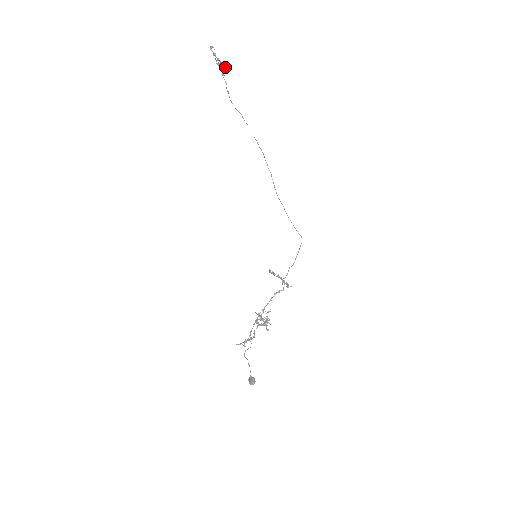
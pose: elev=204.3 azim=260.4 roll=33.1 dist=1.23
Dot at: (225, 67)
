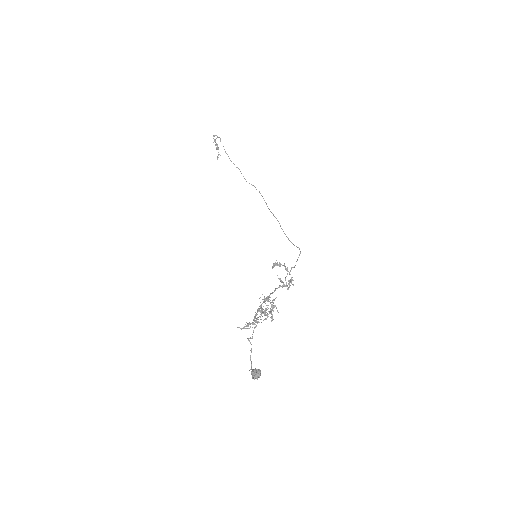
Dot at: occluded
